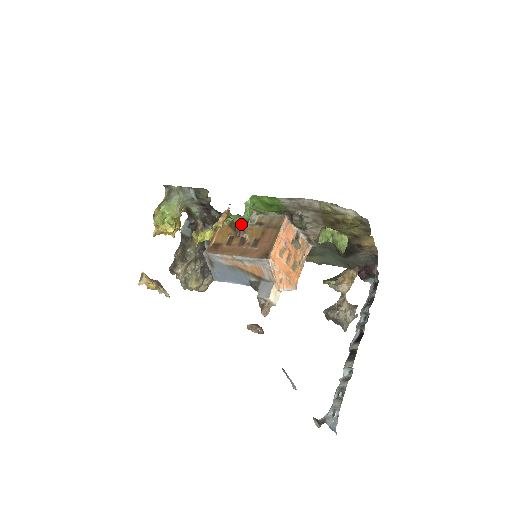
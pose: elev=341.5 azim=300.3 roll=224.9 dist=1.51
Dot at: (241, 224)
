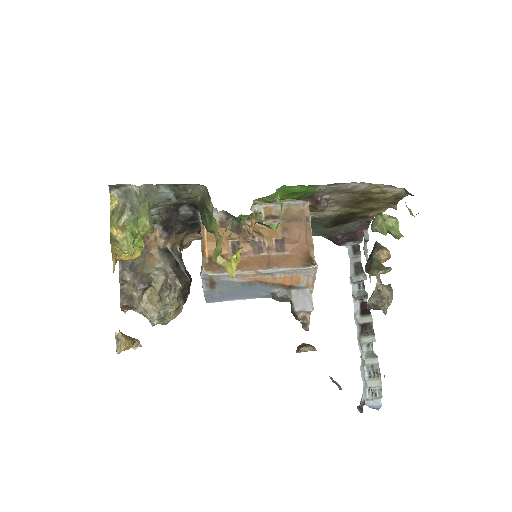
Dot at: (242, 222)
